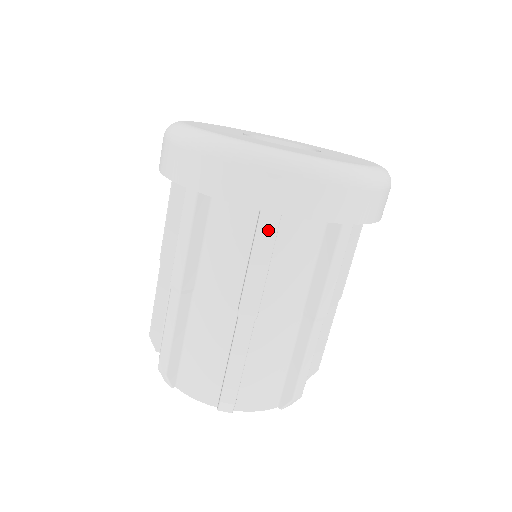
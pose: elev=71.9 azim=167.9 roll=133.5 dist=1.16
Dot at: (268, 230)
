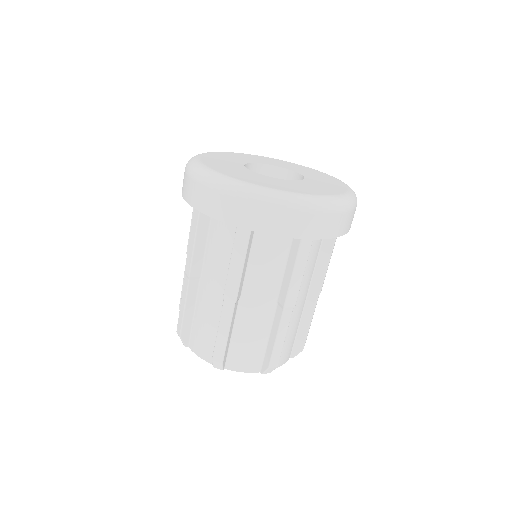
Dot at: (306, 249)
